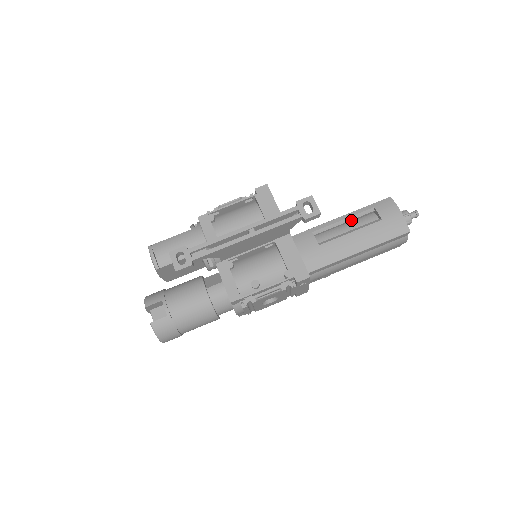
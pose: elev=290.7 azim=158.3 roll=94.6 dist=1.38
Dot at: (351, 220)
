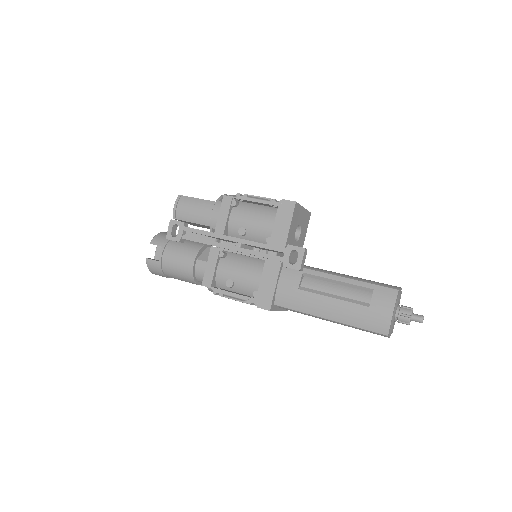
Dot at: (346, 285)
